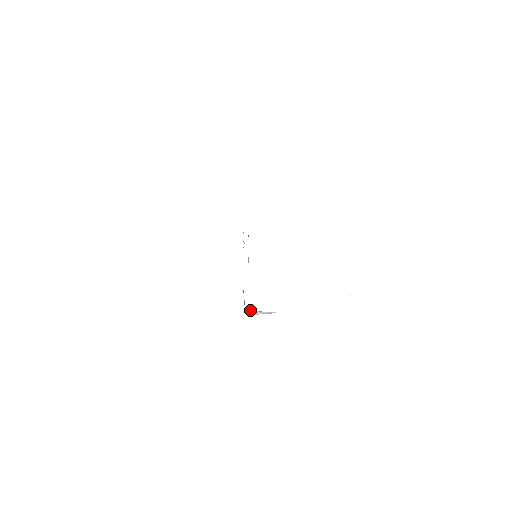
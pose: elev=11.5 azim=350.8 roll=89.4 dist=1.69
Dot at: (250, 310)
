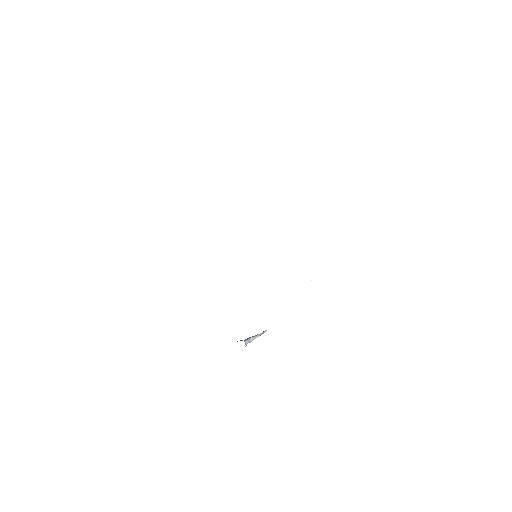
Dot at: (244, 340)
